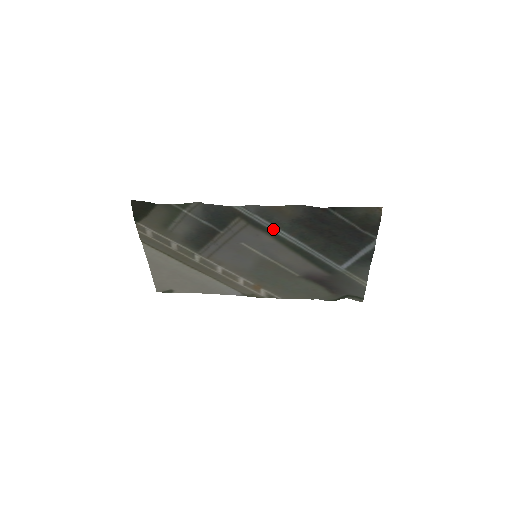
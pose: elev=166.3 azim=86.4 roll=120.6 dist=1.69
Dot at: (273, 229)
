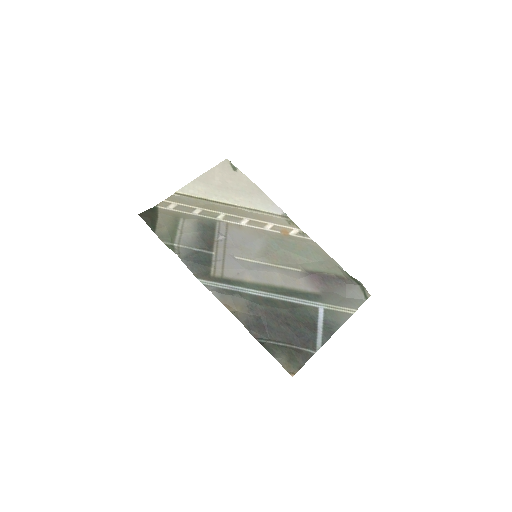
Dot at: (242, 289)
